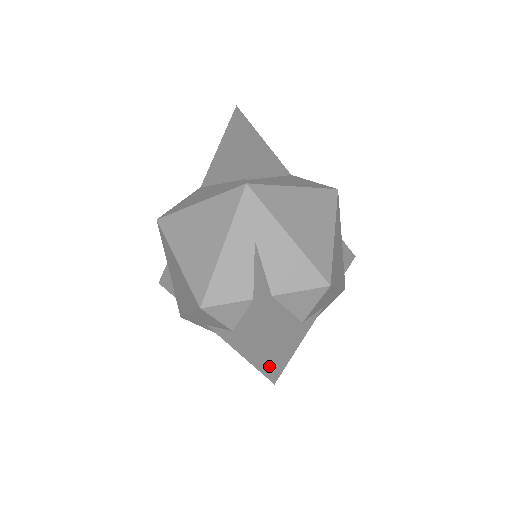
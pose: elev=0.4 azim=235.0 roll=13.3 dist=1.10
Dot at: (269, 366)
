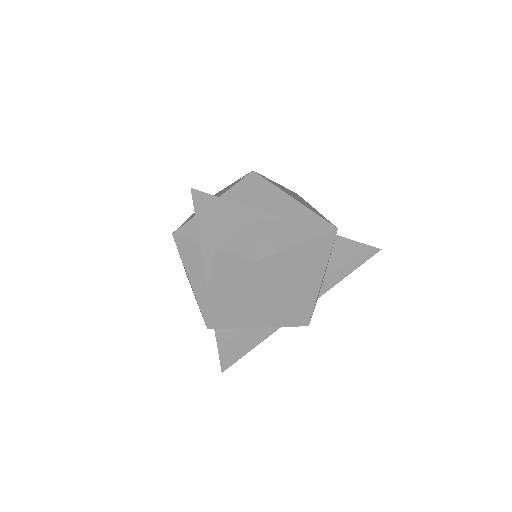
Dot at: occluded
